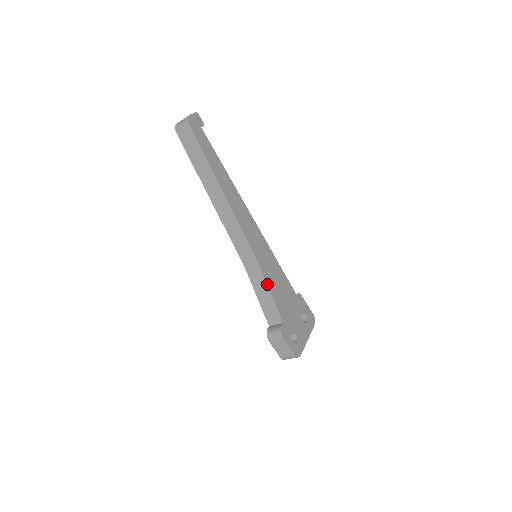
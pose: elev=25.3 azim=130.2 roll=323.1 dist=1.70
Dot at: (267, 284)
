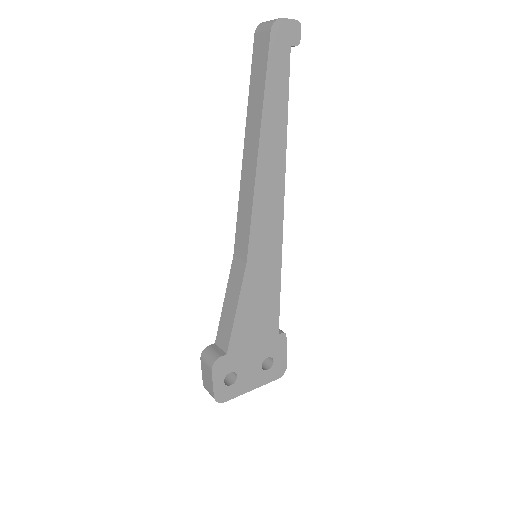
Dot at: (239, 299)
